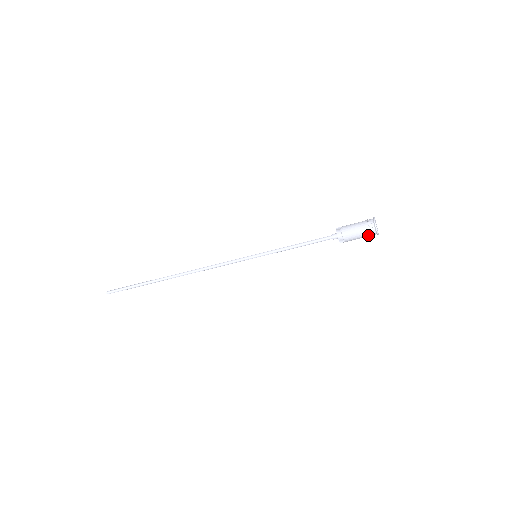
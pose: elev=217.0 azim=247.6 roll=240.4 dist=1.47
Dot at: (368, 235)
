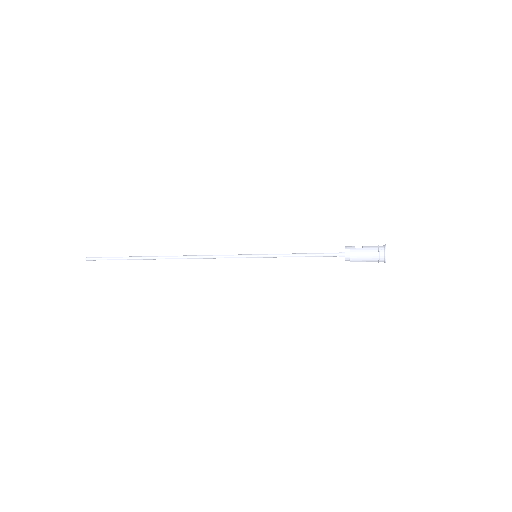
Dot at: (375, 261)
